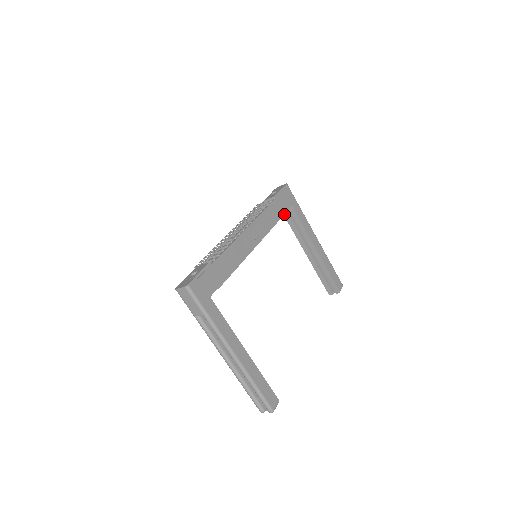
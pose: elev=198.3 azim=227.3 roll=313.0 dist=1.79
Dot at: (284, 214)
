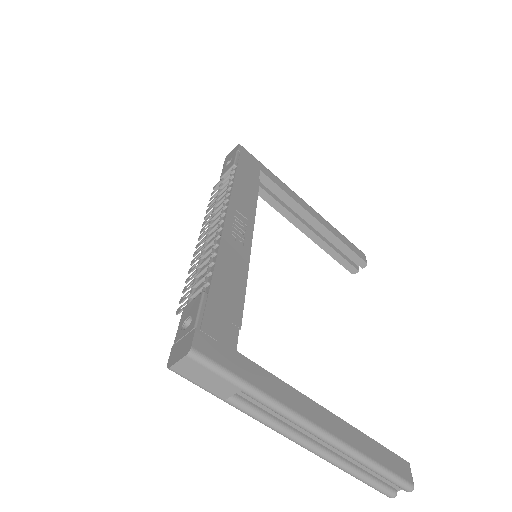
Dot at: (258, 184)
